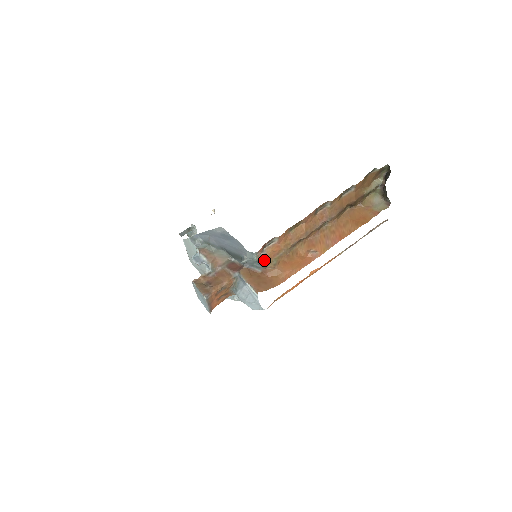
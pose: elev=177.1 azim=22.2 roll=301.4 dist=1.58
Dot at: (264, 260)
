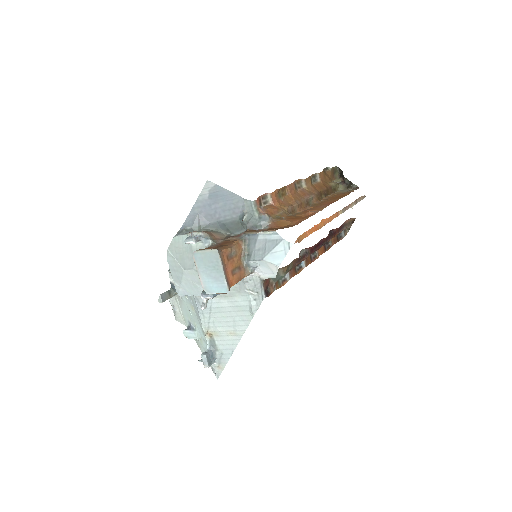
Dot at: (266, 213)
